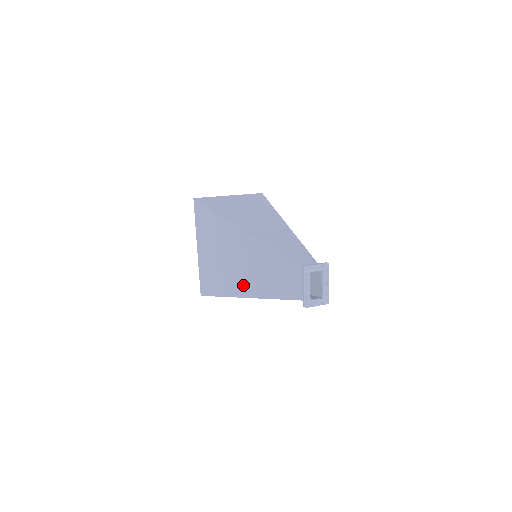
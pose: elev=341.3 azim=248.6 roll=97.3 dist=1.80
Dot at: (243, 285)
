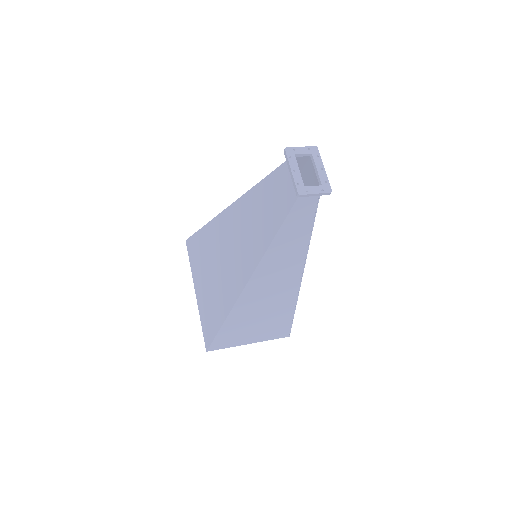
Dot at: (240, 272)
